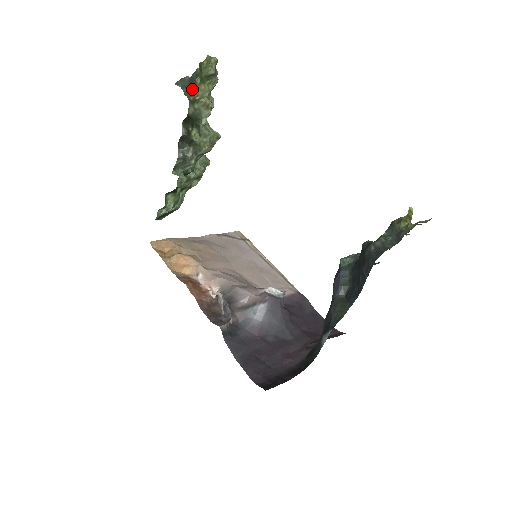
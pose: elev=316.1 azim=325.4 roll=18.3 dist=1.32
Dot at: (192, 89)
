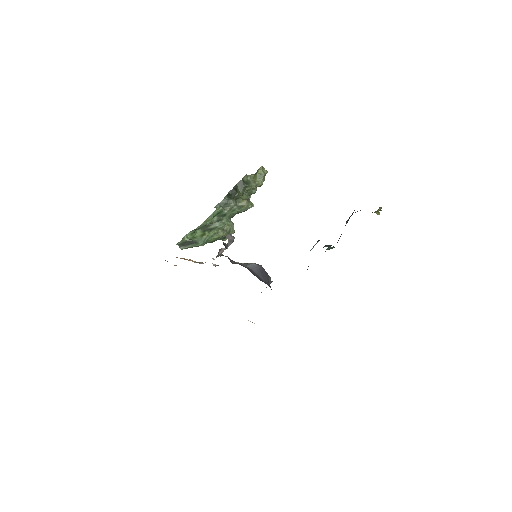
Dot at: occluded
